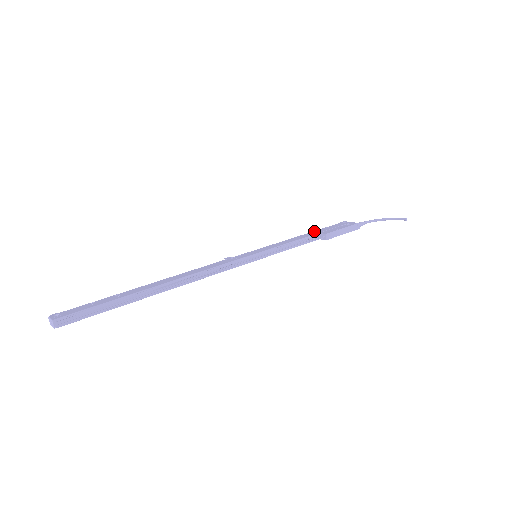
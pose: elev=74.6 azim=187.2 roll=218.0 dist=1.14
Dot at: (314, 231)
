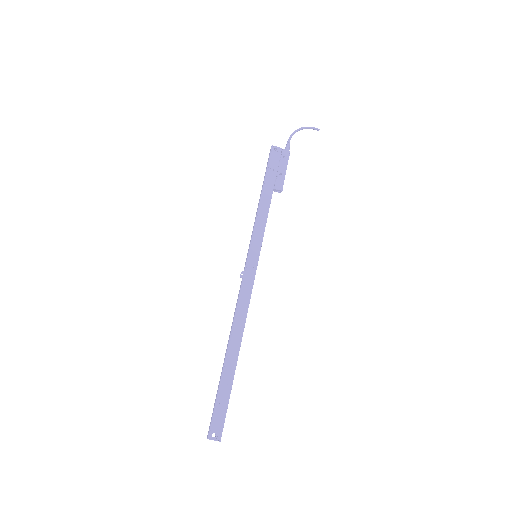
Dot at: (266, 184)
